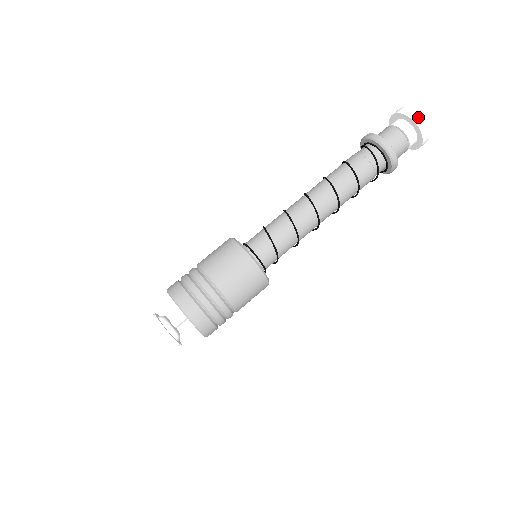
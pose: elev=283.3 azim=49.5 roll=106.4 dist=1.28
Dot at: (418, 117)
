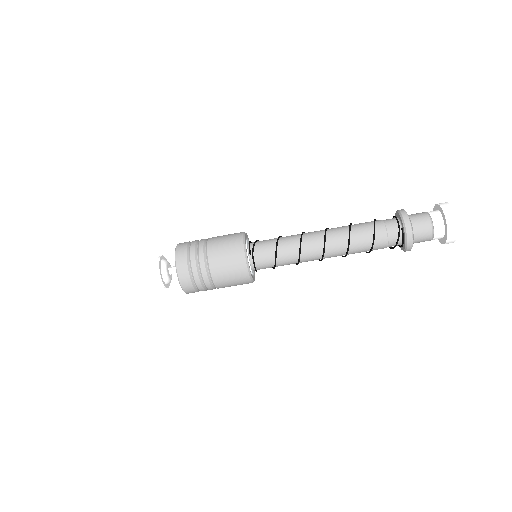
Dot at: occluded
